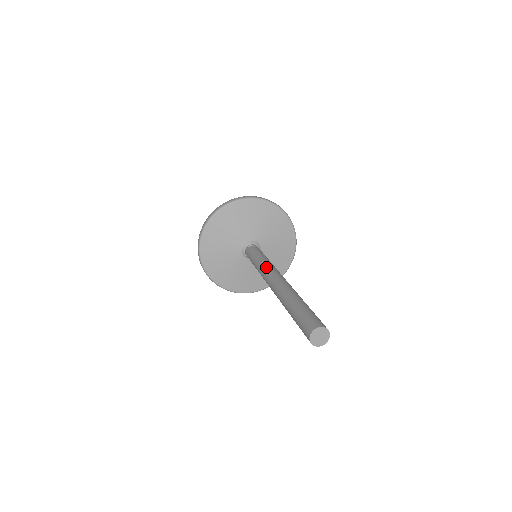
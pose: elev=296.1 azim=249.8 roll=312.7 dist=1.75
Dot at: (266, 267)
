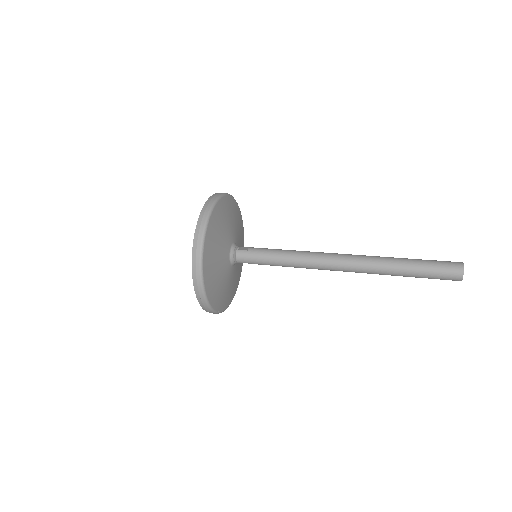
Dot at: (312, 253)
